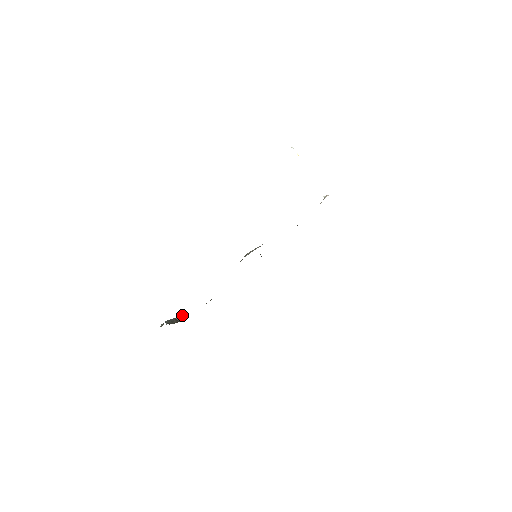
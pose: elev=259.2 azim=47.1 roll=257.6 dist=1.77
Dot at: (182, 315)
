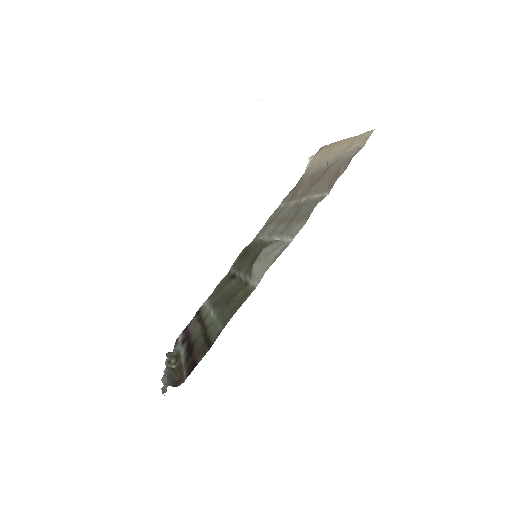
Dot at: occluded
